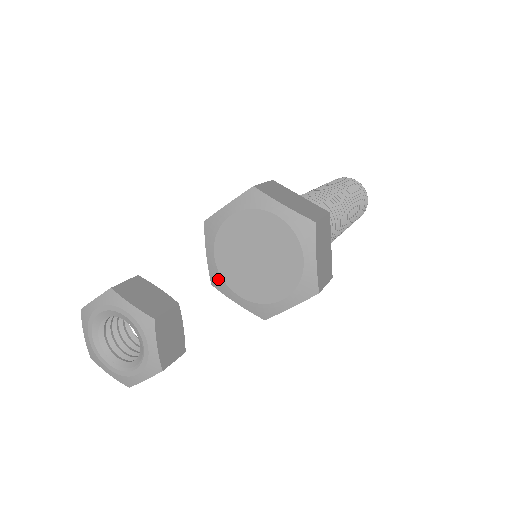
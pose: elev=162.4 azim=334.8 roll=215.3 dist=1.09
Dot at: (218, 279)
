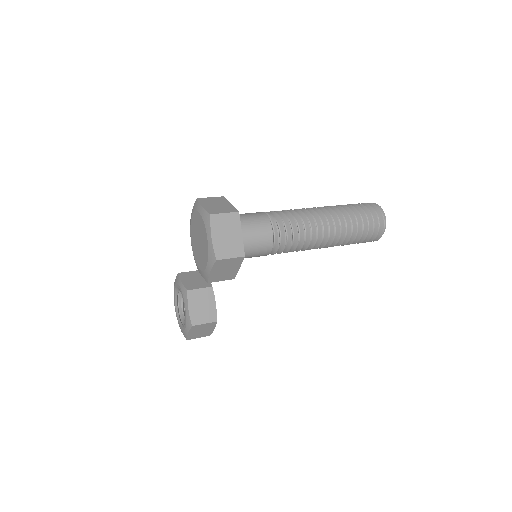
Dot at: (194, 258)
